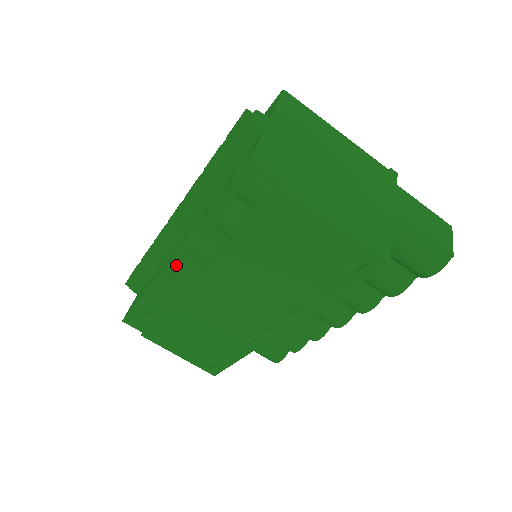
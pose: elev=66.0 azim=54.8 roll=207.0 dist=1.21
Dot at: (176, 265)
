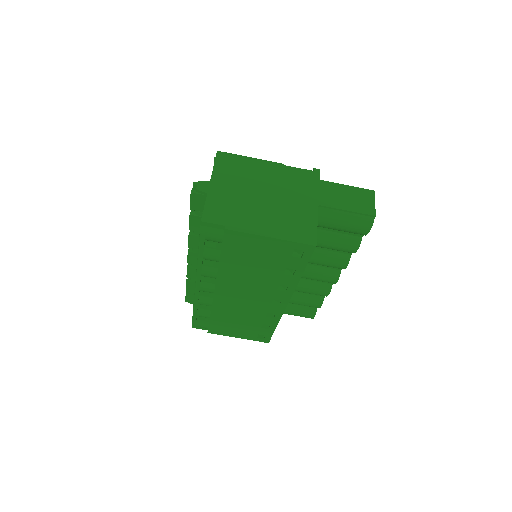
Dot at: (200, 287)
